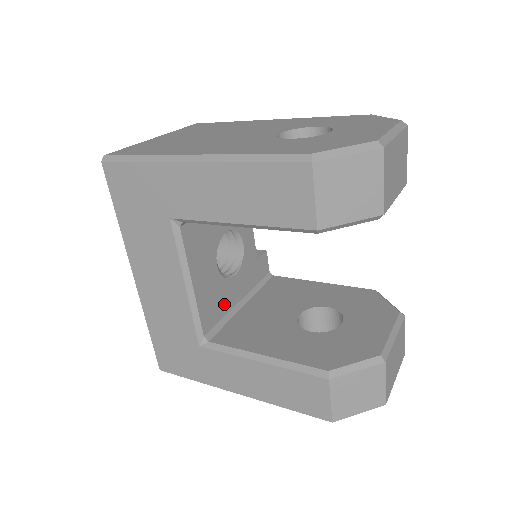
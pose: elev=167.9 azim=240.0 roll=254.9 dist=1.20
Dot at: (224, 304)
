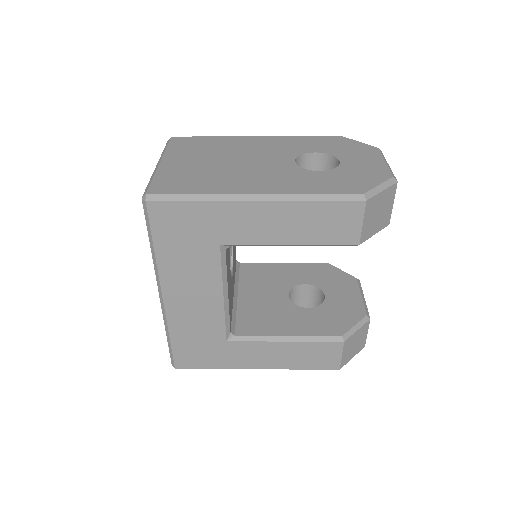
Dot at: (232, 300)
